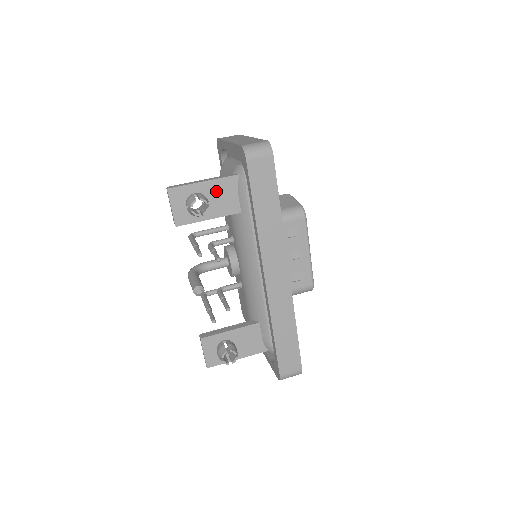
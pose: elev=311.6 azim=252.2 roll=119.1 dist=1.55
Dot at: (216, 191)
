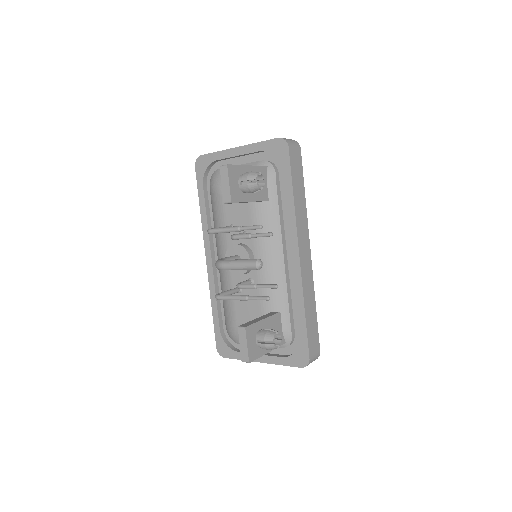
Dot at: occluded
